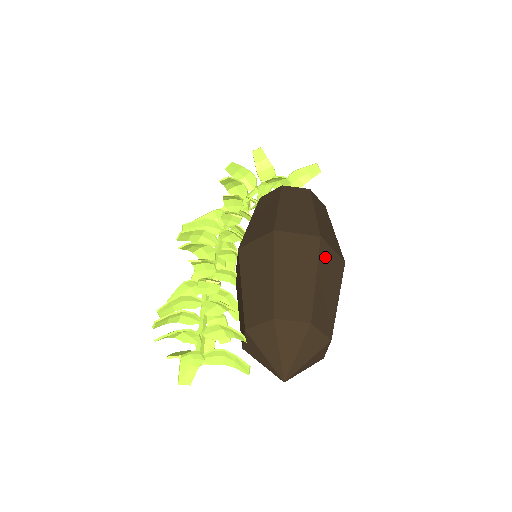
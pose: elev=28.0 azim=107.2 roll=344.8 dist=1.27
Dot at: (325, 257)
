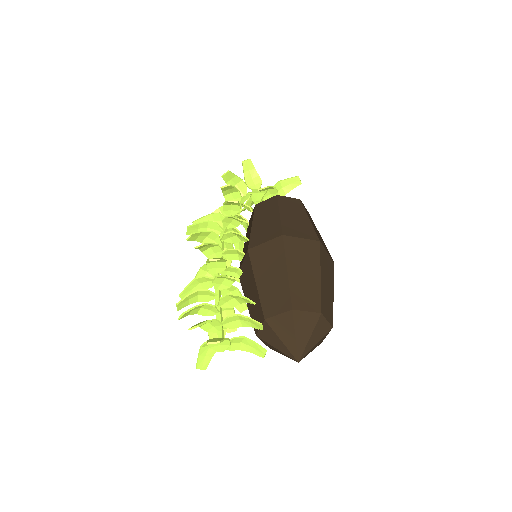
Dot at: (324, 259)
